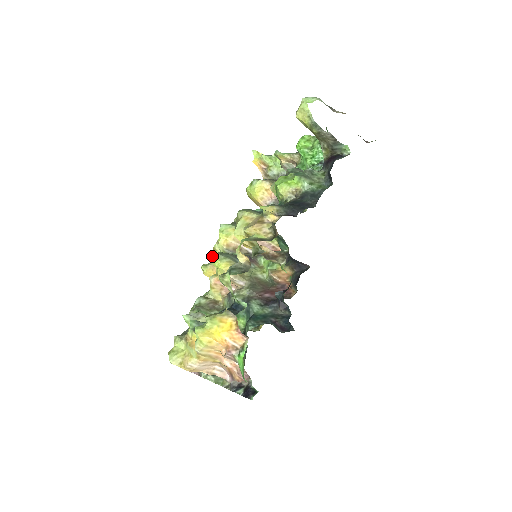
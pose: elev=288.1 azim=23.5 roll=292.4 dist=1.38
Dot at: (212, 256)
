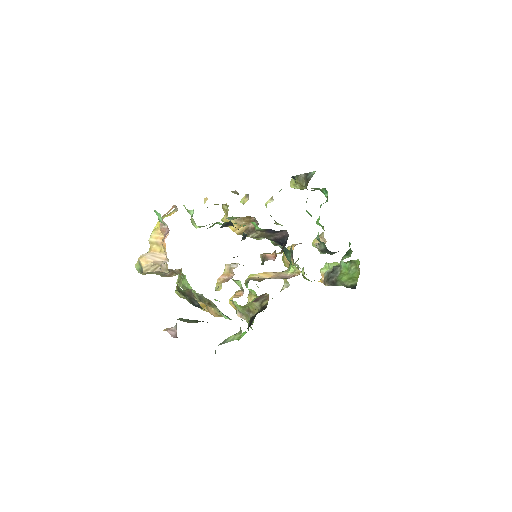
Dot at: occluded
